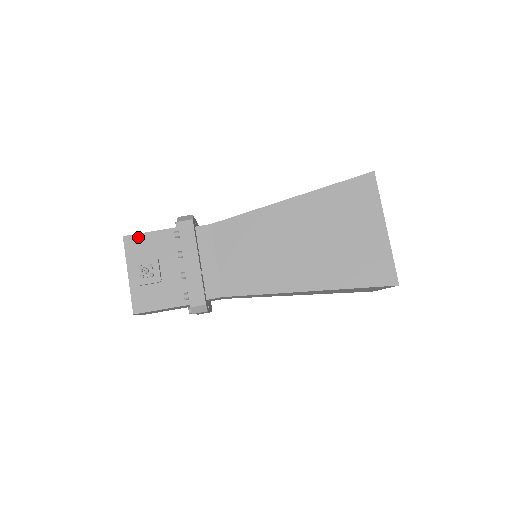
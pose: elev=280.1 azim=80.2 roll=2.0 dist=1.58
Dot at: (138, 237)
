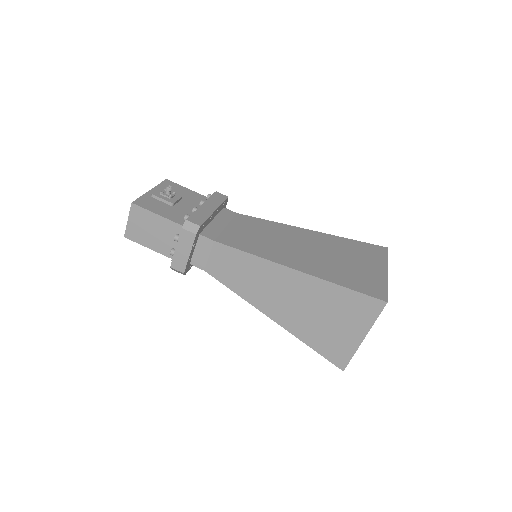
Dot at: (177, 185)
